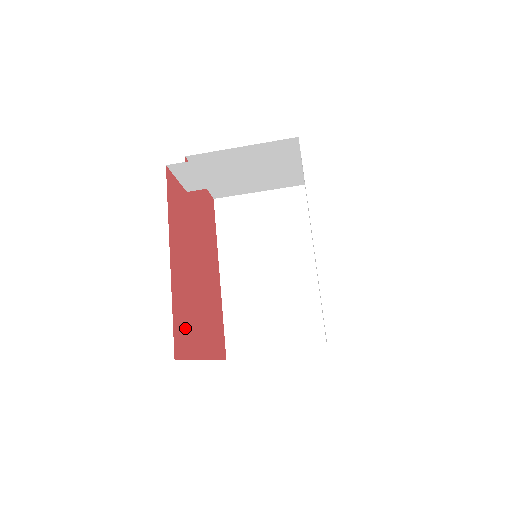
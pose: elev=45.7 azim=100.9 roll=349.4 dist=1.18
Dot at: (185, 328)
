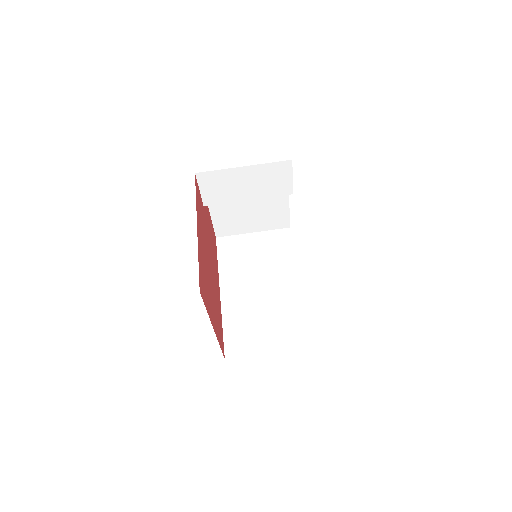
Dot at: (204, 285)
